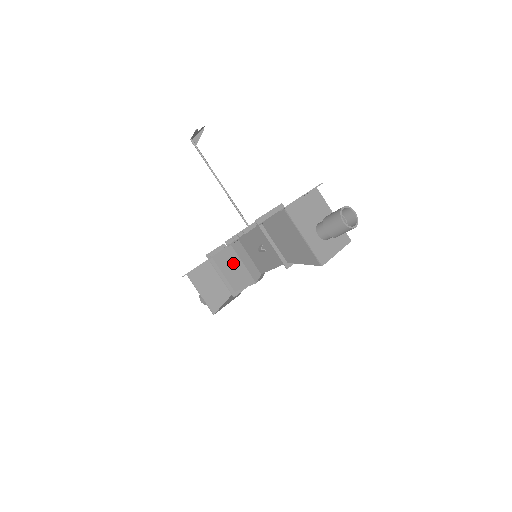
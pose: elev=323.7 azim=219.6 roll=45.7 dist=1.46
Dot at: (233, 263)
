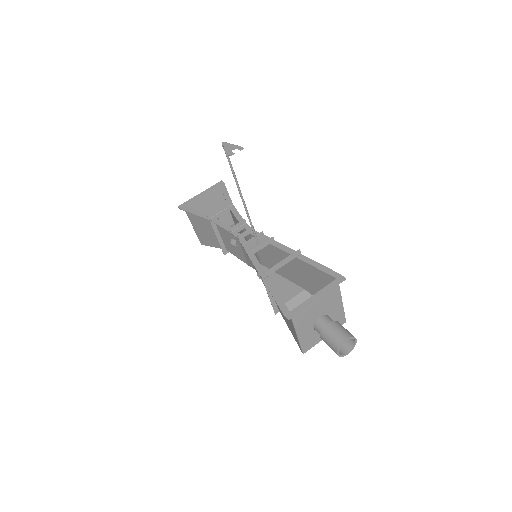
Dot at: (232, 241)
